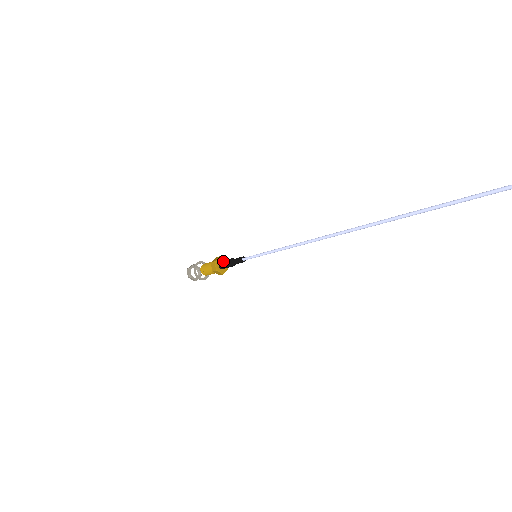
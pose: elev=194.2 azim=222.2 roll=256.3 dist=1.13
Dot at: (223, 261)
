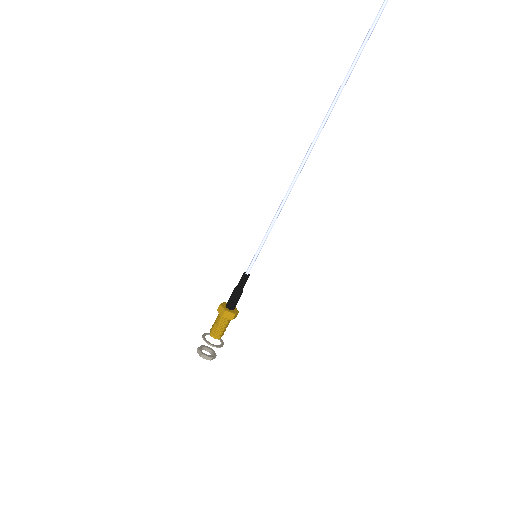
Dot at: occluded
